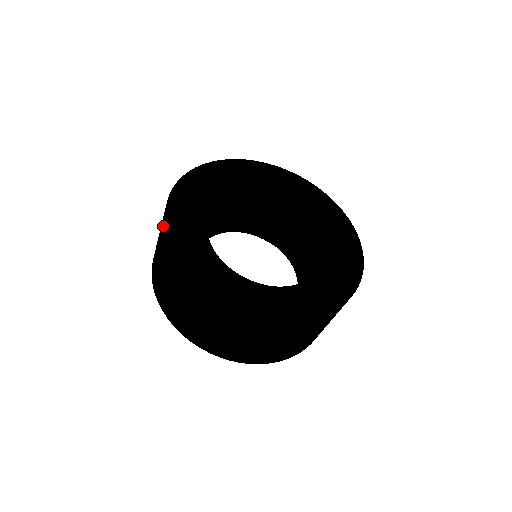
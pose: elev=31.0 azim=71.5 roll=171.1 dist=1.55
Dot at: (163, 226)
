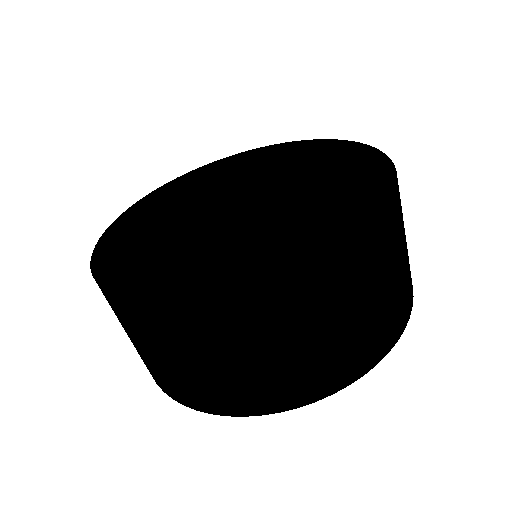
Dot at: occluded
